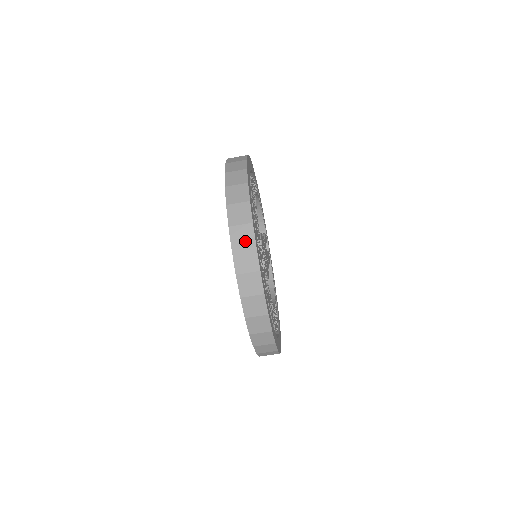
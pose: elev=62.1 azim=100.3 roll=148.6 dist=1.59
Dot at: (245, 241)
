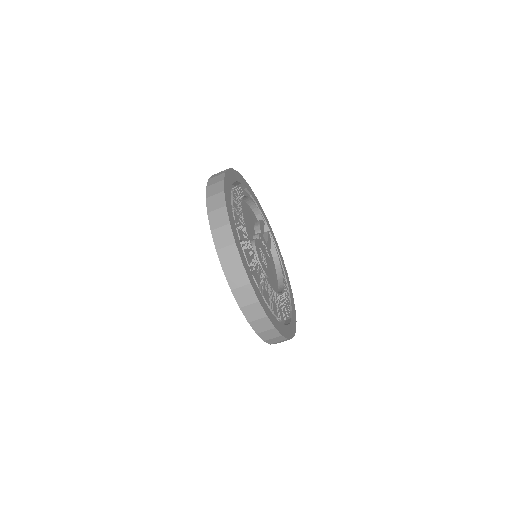
Dot at: (240, 280)
